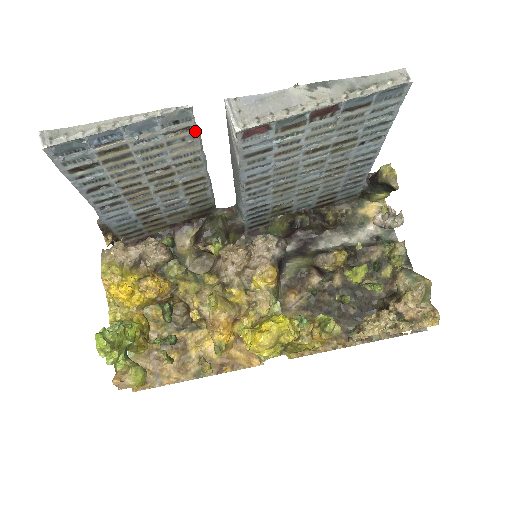
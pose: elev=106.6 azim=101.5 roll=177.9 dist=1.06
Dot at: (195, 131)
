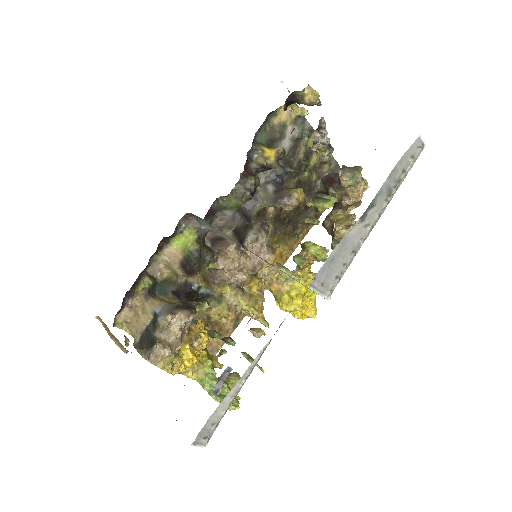
Dot at: occluded
